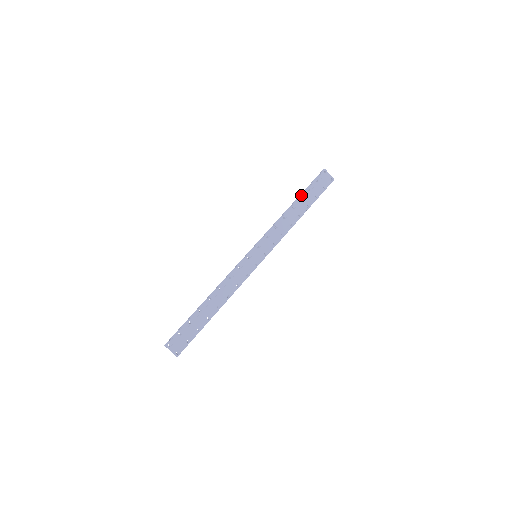
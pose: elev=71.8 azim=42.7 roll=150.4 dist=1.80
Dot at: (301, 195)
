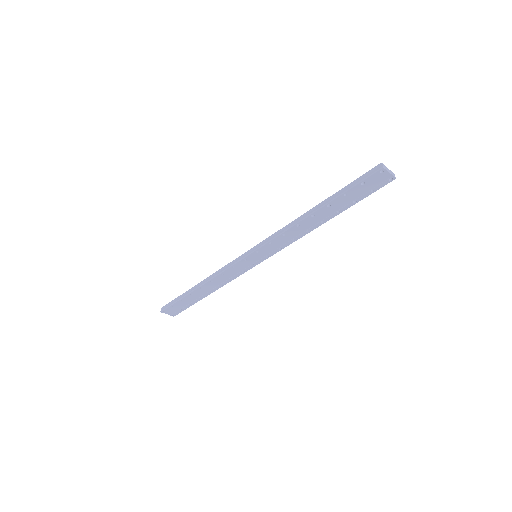
Dot at: (330, 201)
